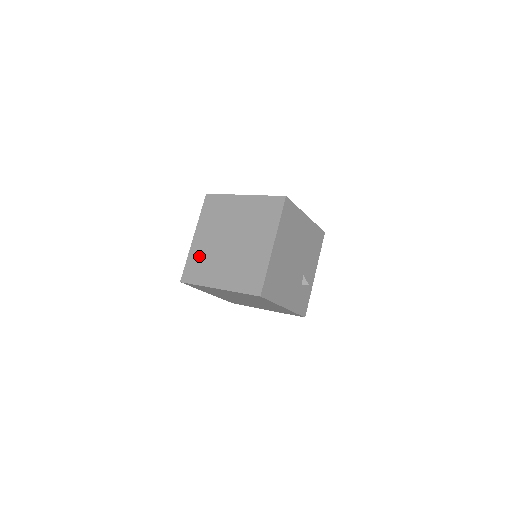
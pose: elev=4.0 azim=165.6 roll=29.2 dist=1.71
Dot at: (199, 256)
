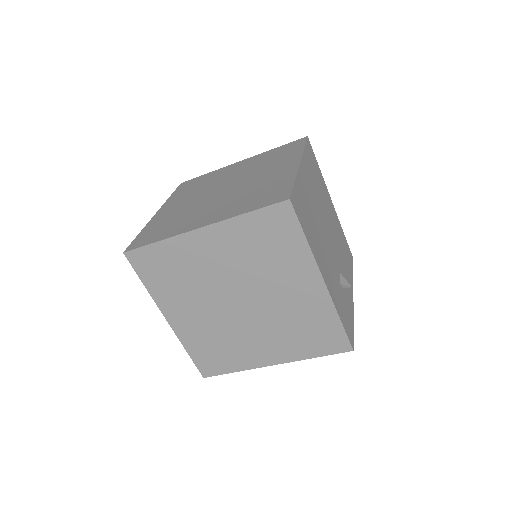
Dot at: (165, 220)
